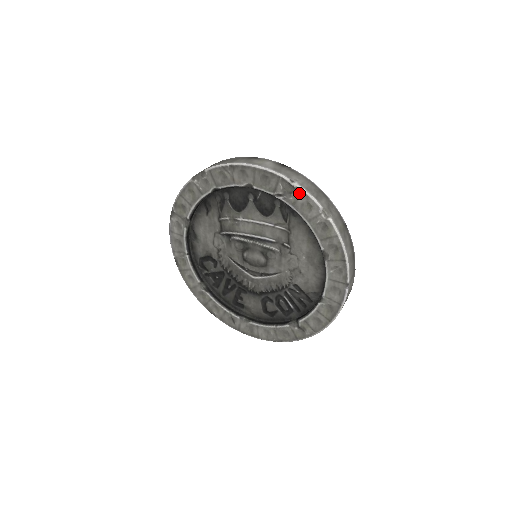
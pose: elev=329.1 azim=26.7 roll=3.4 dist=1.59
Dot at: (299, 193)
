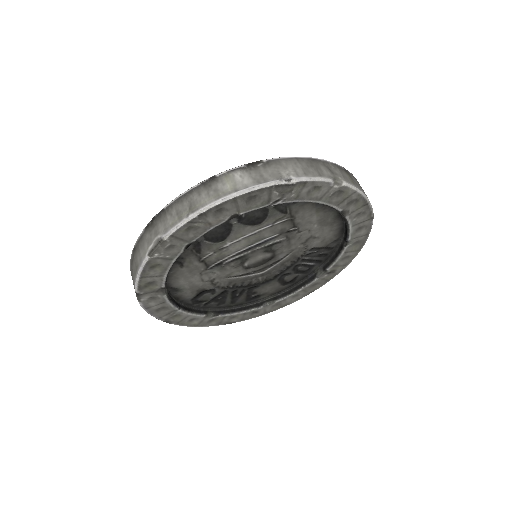
Dot at: (301, 185)
